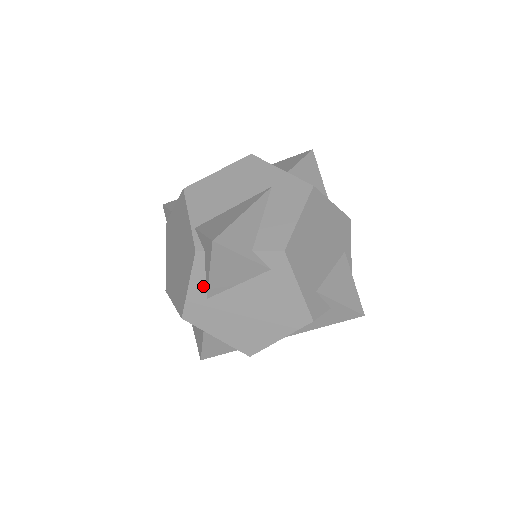
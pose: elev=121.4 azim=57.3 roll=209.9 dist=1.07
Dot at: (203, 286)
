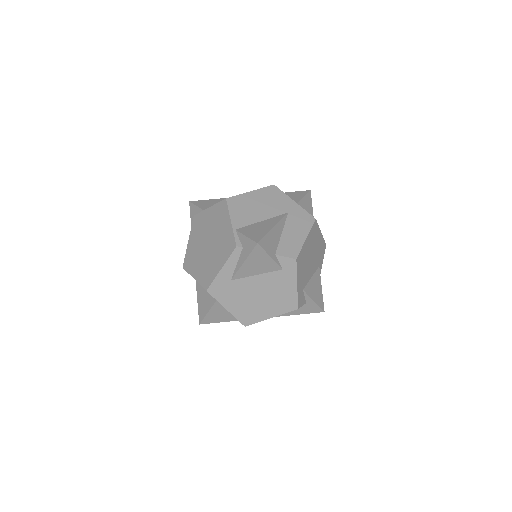
Dot at: (232, 271)
